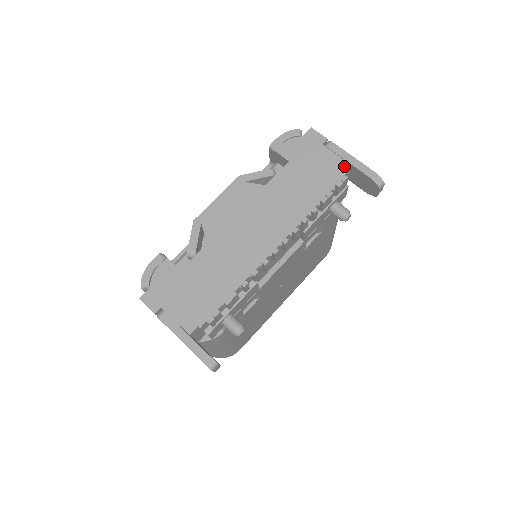
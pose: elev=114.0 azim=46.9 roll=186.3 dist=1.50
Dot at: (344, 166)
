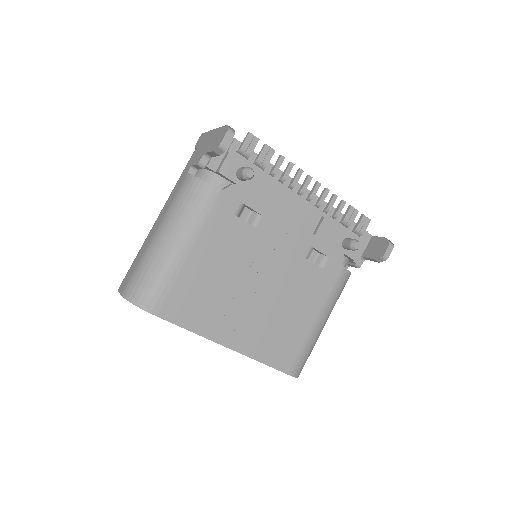
Dot at: (367, 233)
